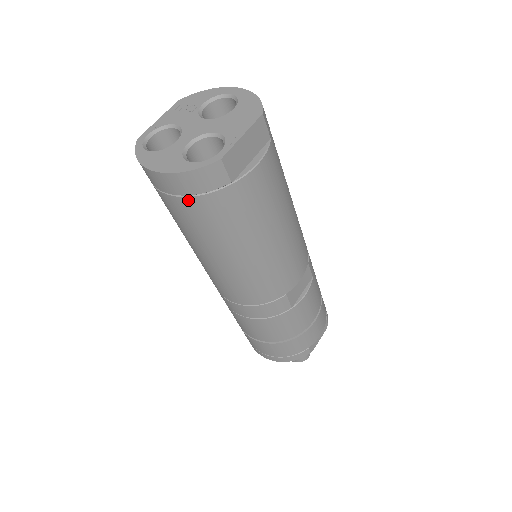
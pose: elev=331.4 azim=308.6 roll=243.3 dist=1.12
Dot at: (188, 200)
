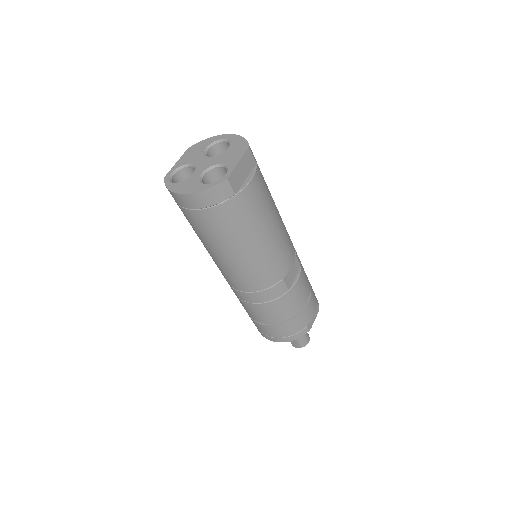
Dot at: (207, 211)
